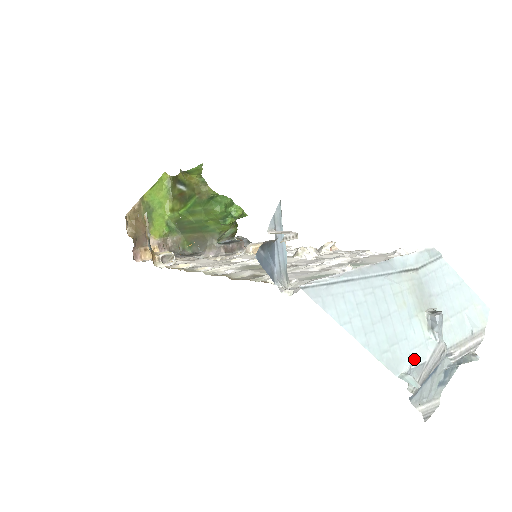
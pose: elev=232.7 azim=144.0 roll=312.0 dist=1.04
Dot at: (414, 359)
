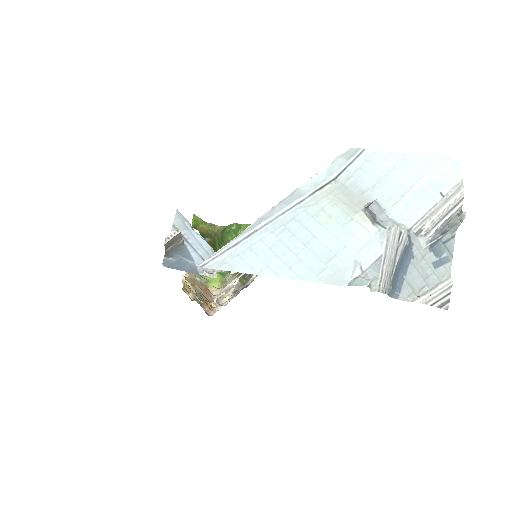
Dot at: (363, 260)
